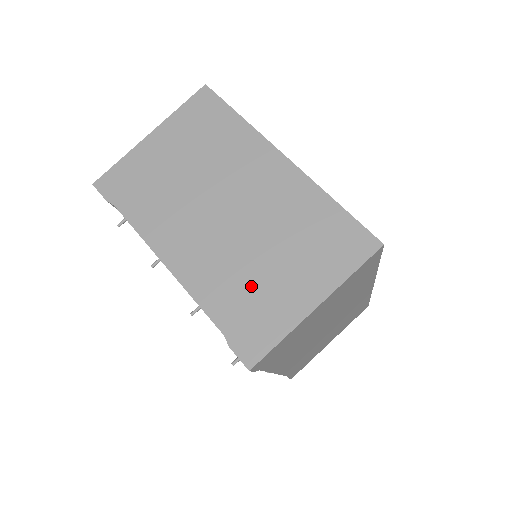
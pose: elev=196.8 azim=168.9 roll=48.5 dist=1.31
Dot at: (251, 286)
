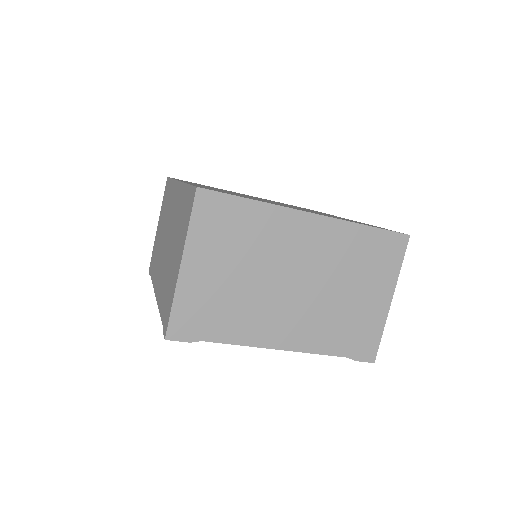
Dot at: (346, 318)
